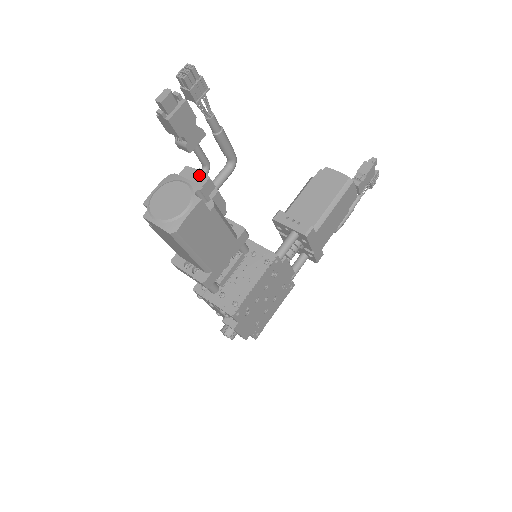
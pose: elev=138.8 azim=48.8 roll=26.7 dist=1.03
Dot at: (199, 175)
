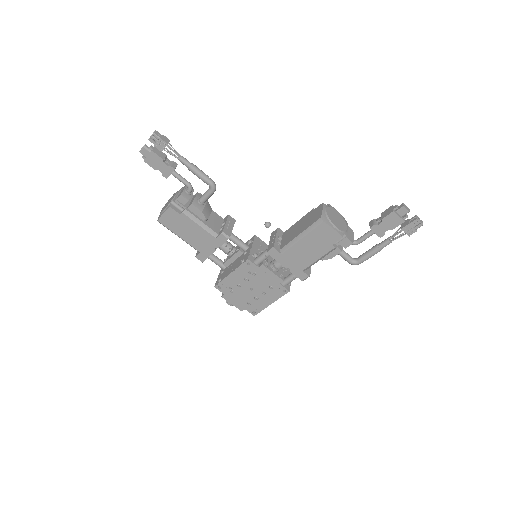
Dot at: (182, 192)
